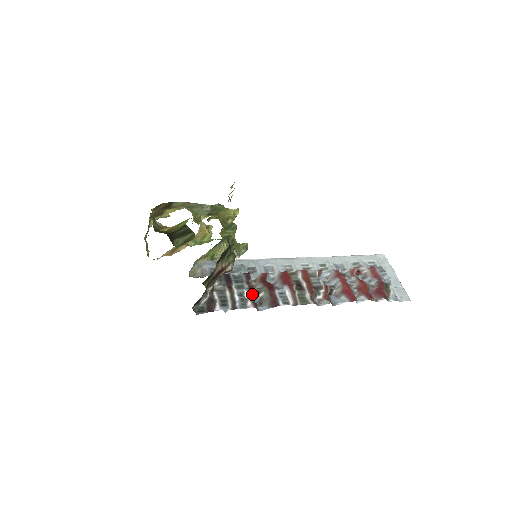
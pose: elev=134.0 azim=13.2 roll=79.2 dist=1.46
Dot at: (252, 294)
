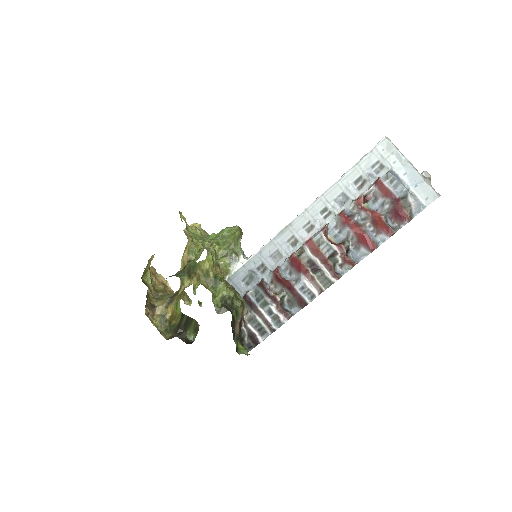
Dot at: (278, 304)
